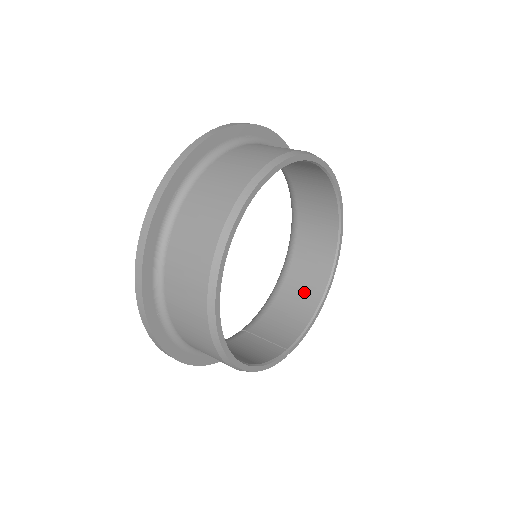
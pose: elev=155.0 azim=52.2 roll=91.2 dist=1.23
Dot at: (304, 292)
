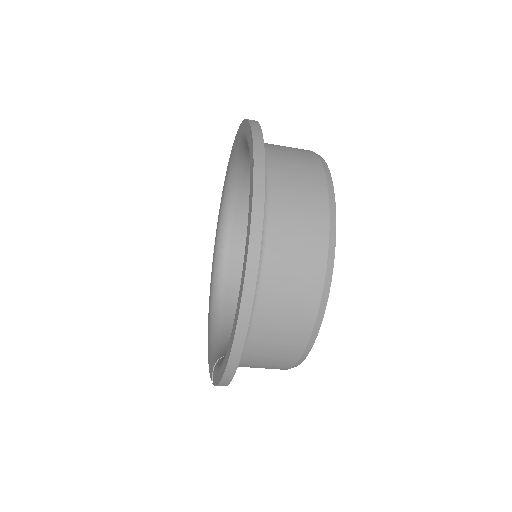
Dot at: occluded
